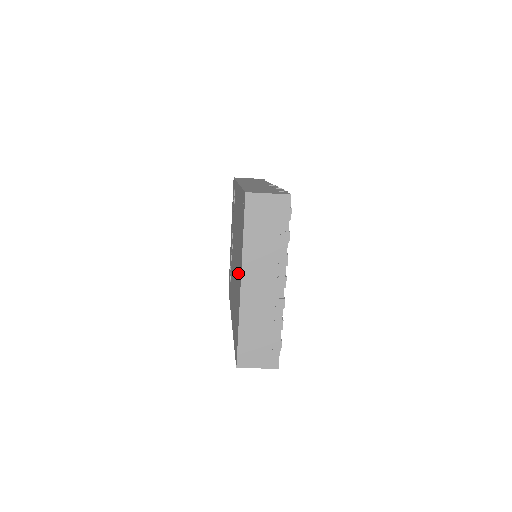
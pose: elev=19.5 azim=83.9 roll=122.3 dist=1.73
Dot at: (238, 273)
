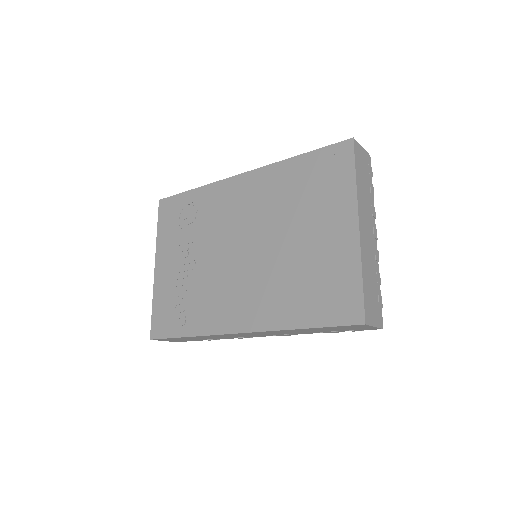
Dot at: (318, 233)
